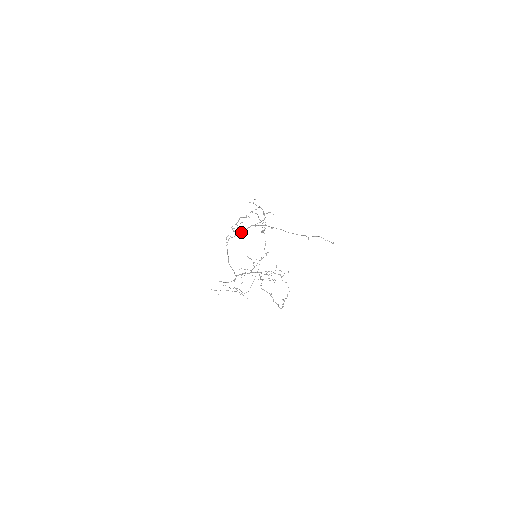
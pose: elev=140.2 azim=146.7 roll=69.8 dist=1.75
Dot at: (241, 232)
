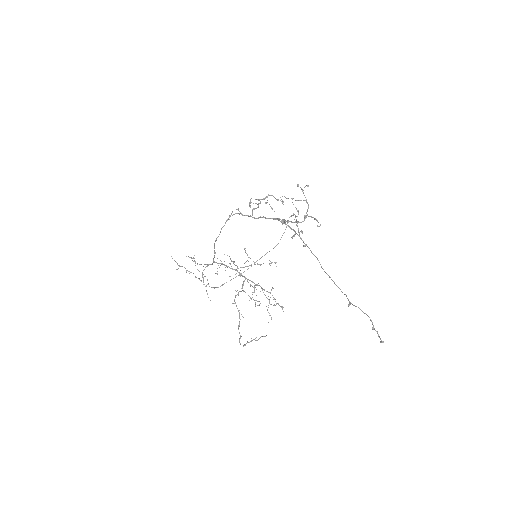
Dot at: occluded
